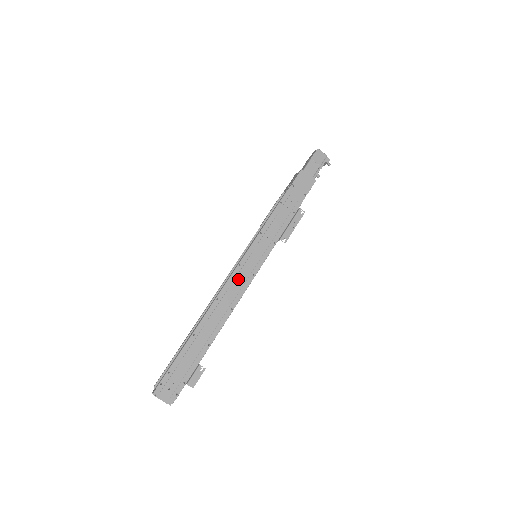
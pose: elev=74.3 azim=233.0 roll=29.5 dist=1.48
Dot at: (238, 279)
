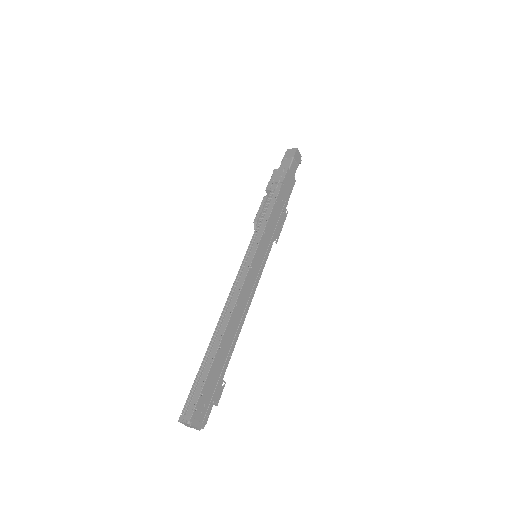
Dot at: (249, 282)
